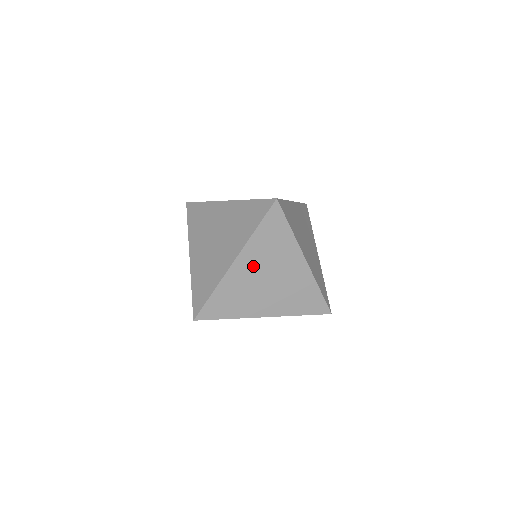
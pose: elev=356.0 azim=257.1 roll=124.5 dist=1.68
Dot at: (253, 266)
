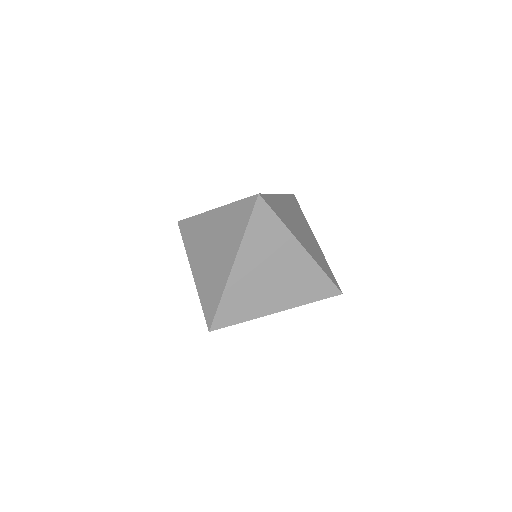
Dot at: occluded
